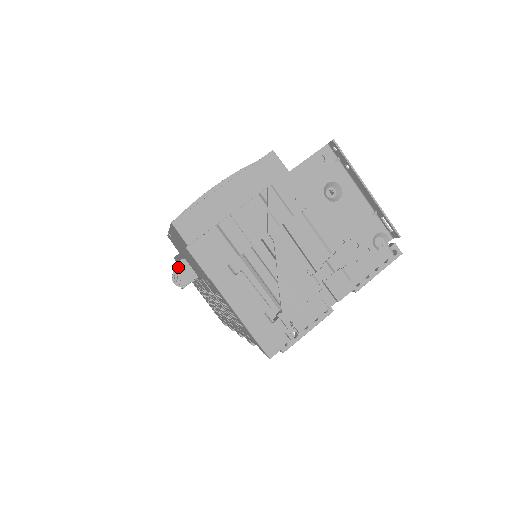
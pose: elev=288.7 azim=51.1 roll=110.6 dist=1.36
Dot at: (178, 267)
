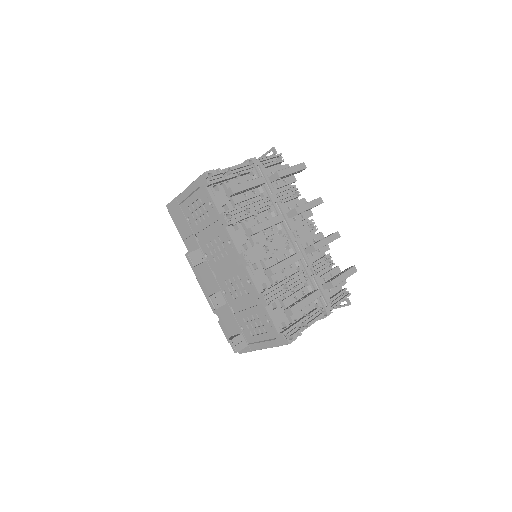
Dot at: occluded
